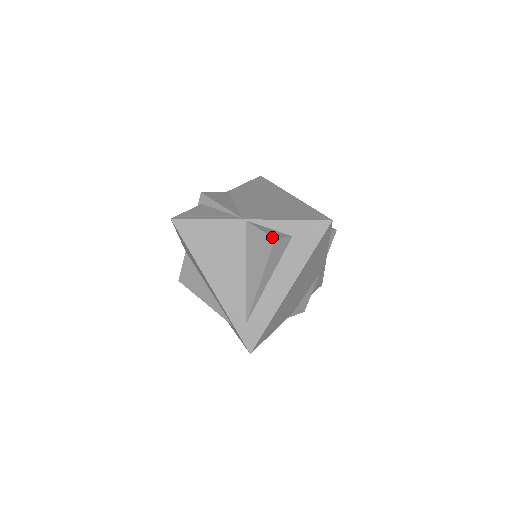
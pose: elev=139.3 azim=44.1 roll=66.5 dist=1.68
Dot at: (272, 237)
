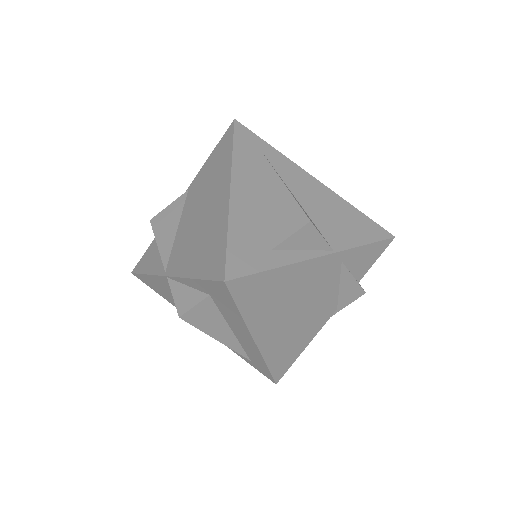
Dot at: (178, 314)
